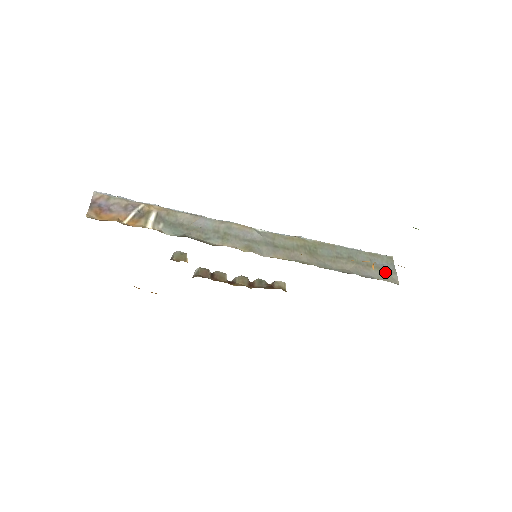
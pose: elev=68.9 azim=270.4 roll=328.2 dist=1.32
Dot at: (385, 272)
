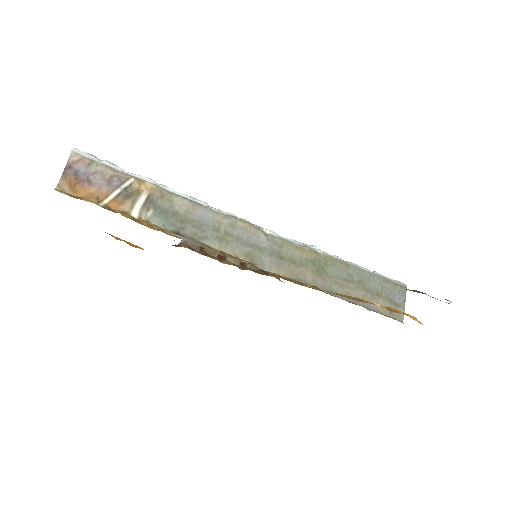
Dot at: (393, 305)
